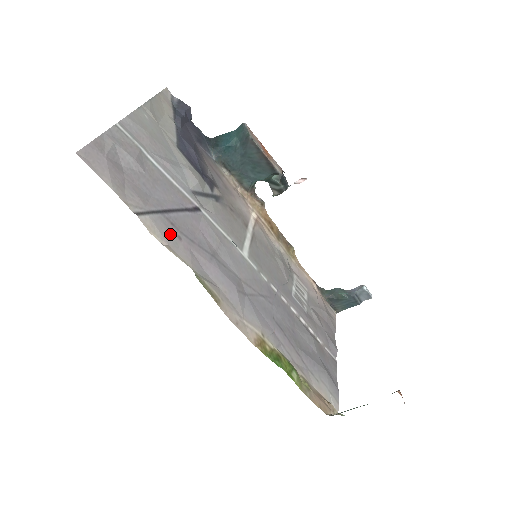
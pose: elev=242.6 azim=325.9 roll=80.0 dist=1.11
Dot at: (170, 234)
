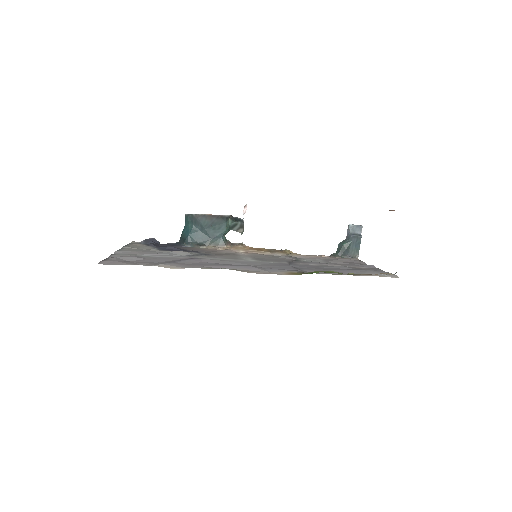
Dot at: (183, 266)
